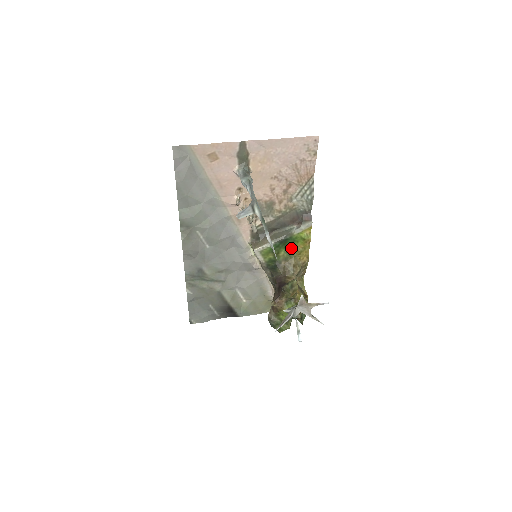
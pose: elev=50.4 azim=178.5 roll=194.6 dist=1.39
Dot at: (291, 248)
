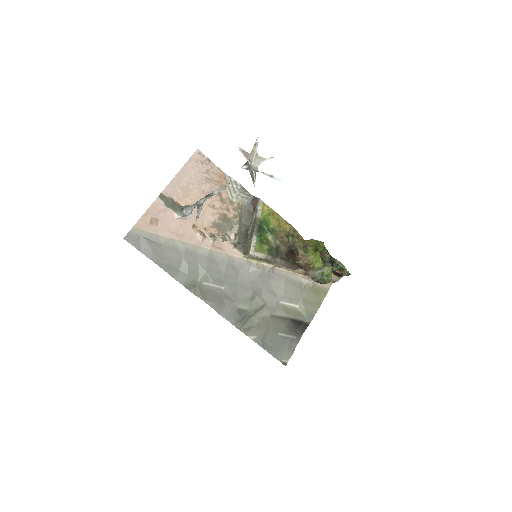
Dot at: (270, 229)
